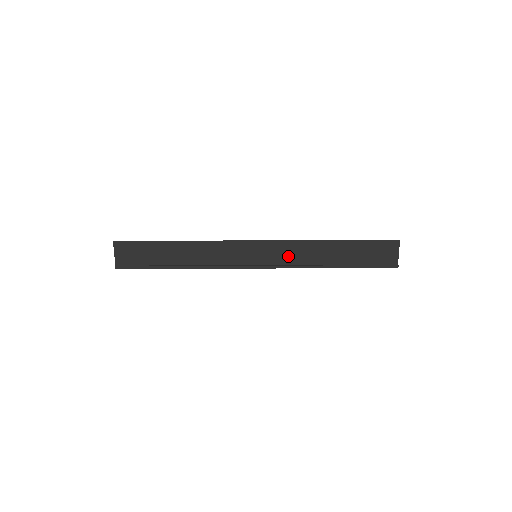
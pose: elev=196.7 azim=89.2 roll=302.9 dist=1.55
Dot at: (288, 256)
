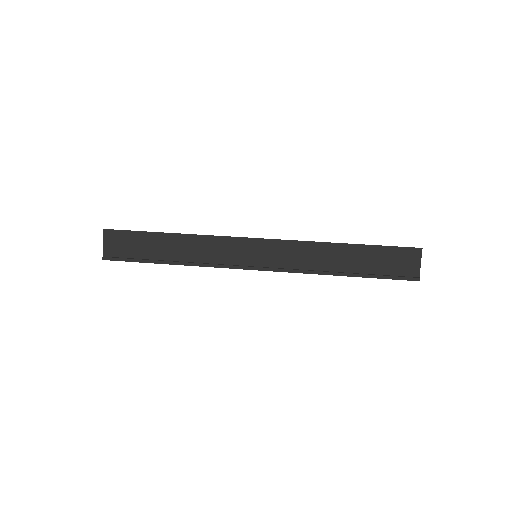
Dot at: (292, 259)
